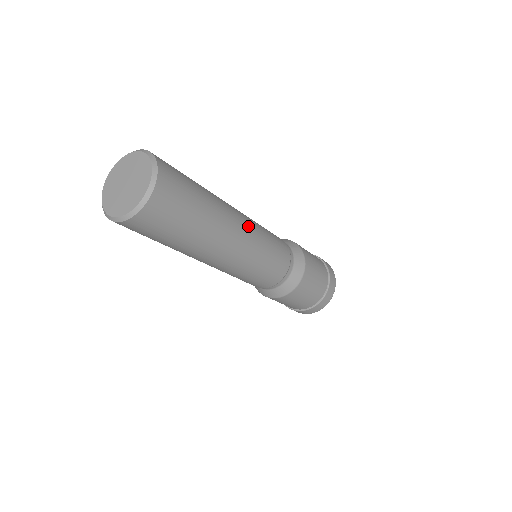
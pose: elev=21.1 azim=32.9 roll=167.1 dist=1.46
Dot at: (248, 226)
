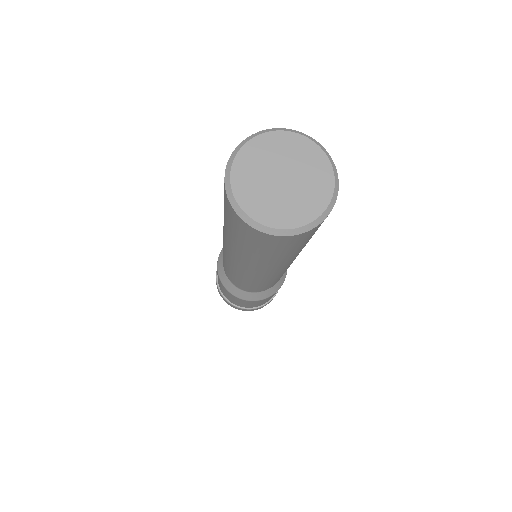
Dot at: occluded
